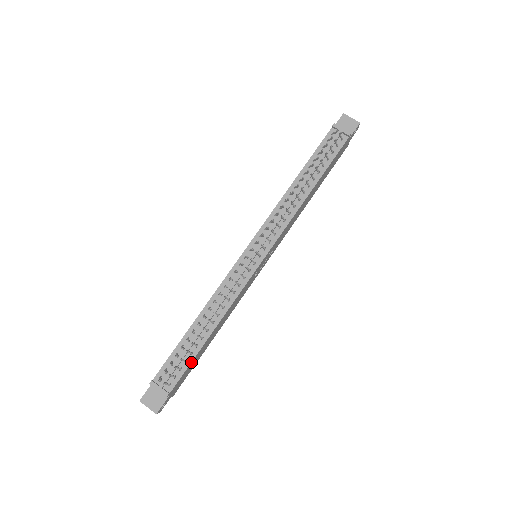
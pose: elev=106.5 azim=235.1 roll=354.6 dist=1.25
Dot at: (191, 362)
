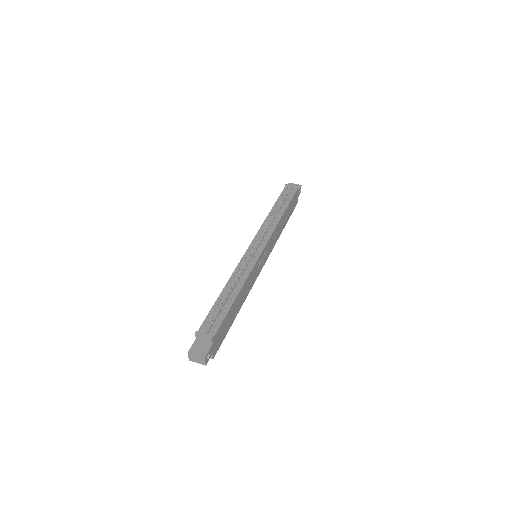
Dot at: (226, 315)
